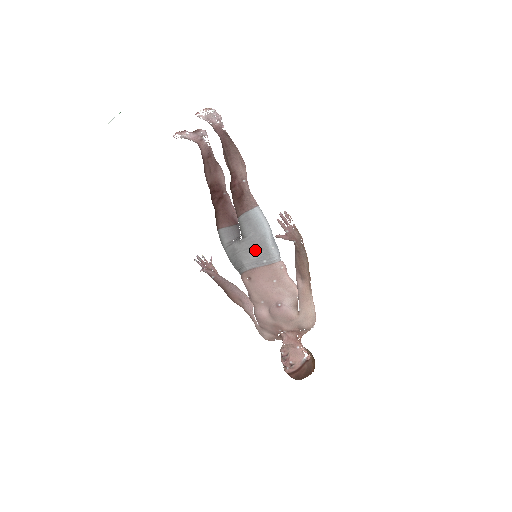
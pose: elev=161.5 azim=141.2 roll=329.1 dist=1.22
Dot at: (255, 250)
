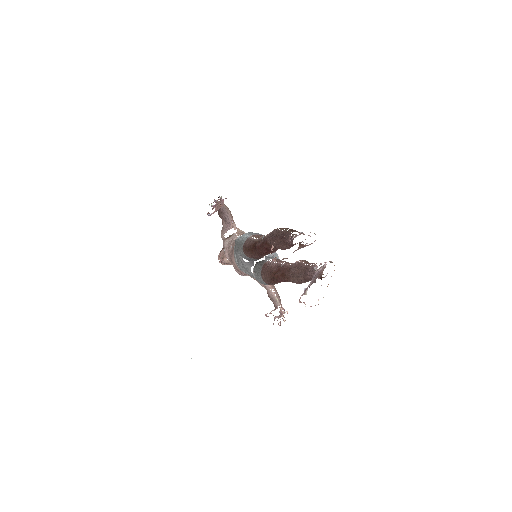
Dot at: occluded
